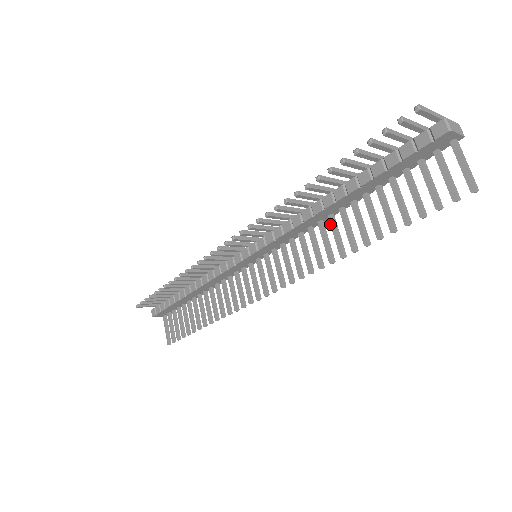
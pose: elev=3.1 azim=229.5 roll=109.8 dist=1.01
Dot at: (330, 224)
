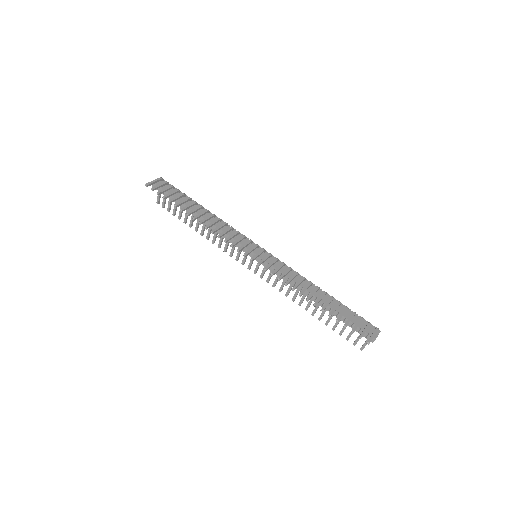
Dot at: occluded
